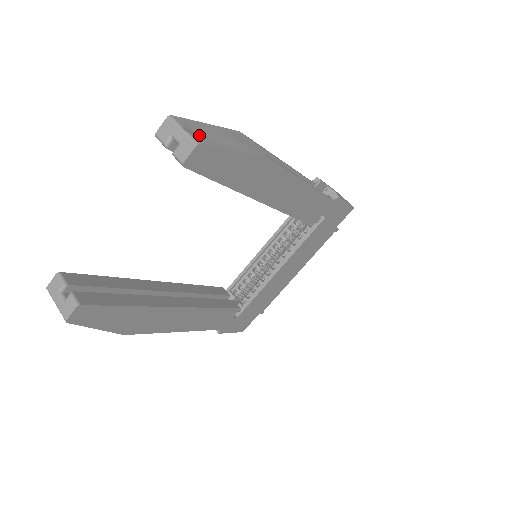
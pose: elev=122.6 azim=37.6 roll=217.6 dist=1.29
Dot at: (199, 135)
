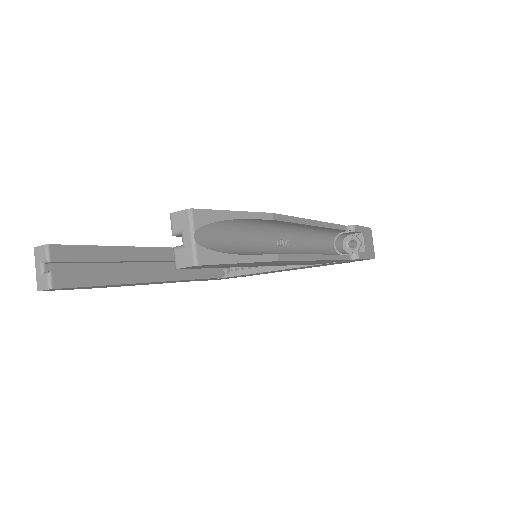
Dot at: (215, 230)
